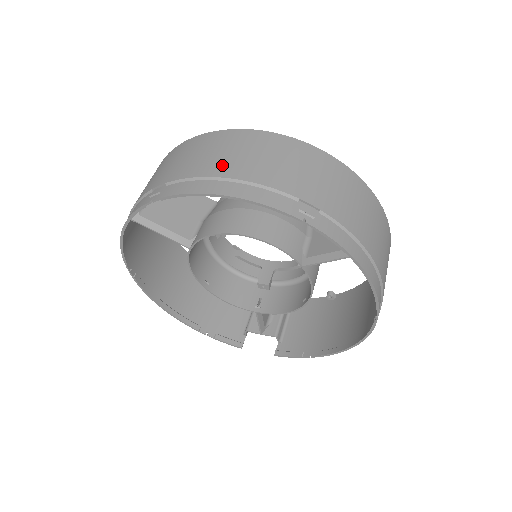
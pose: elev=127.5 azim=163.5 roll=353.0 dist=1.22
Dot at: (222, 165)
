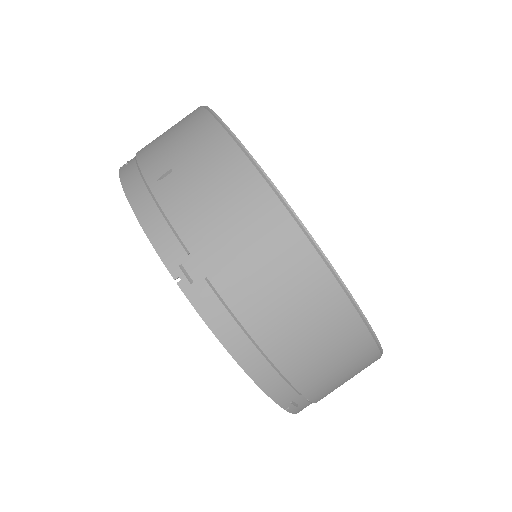
Dot at: (273, 328)
